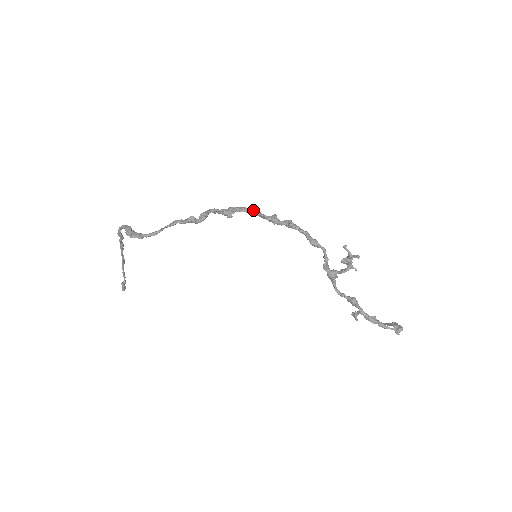
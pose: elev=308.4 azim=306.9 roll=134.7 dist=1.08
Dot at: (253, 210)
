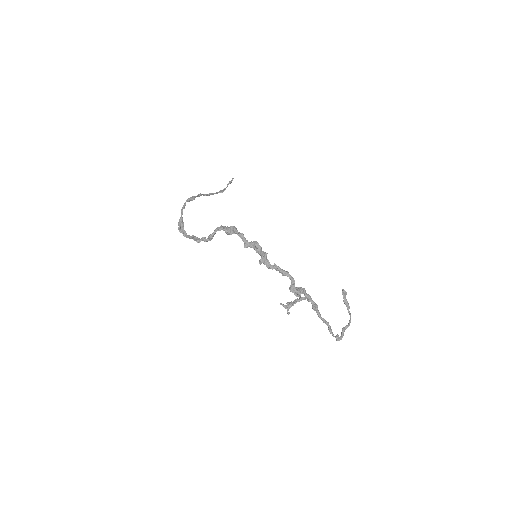
Dot at: (241, 238)
